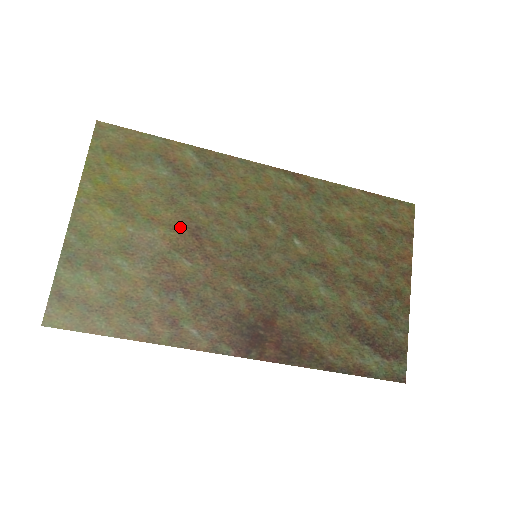
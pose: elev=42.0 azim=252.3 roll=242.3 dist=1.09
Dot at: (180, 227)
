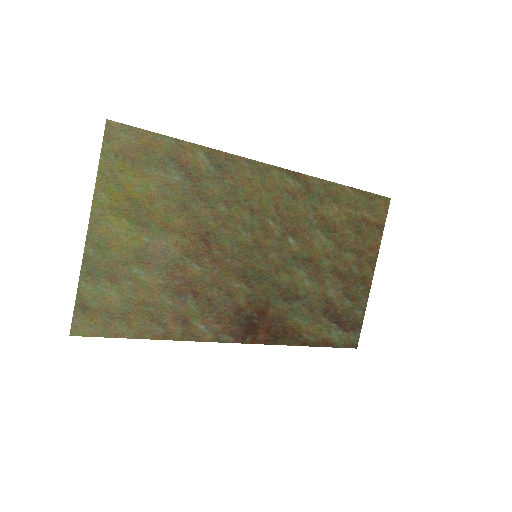
Dot at: (191, 233)
